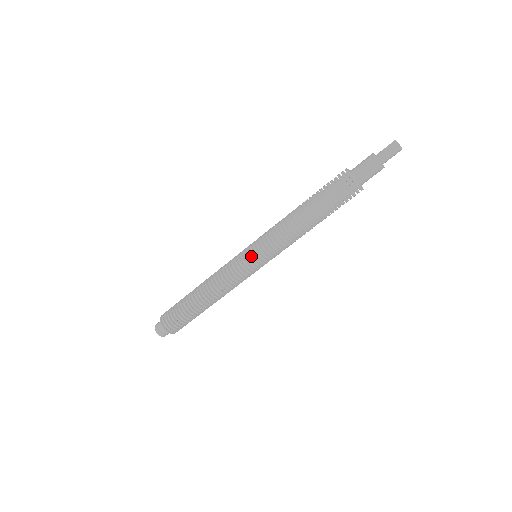
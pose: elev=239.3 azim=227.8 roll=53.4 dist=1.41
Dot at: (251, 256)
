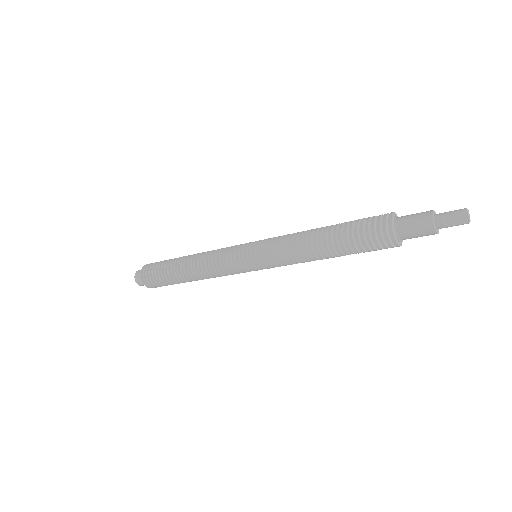
Dot at: (251, 264)
